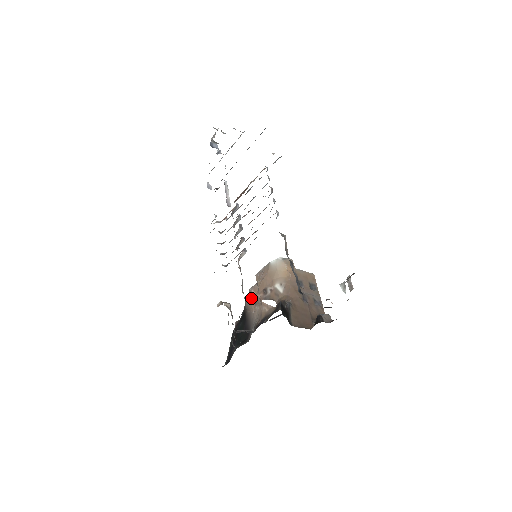
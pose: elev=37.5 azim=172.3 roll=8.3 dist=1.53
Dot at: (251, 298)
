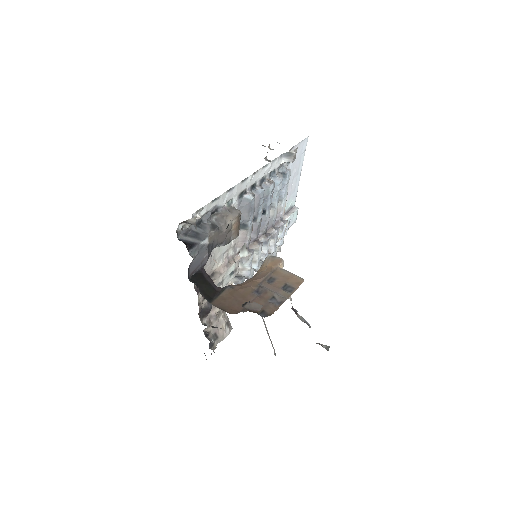
Dot at: occluded
